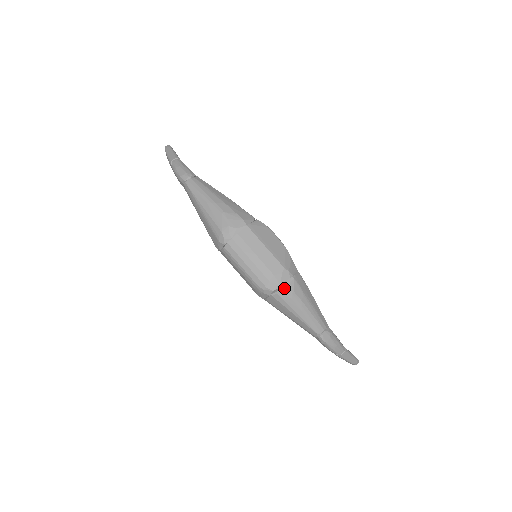
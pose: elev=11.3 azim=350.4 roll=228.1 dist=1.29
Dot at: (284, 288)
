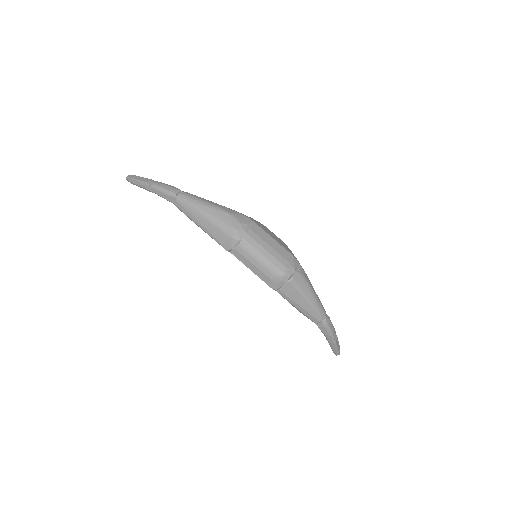
Dot at: (298, 273)
